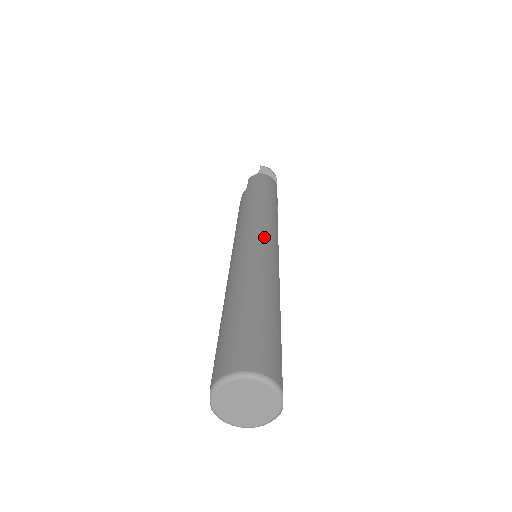
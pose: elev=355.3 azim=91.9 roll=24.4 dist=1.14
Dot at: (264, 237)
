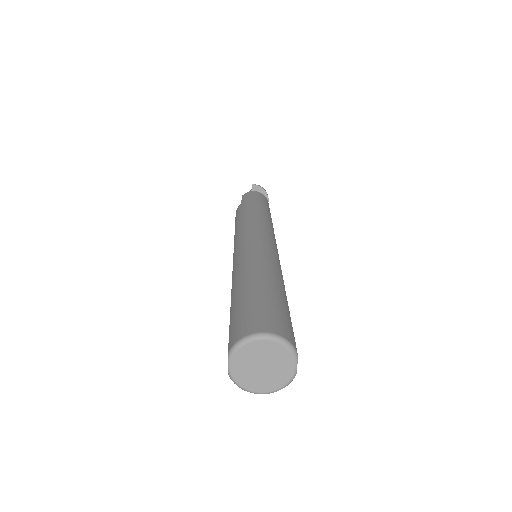
Dot at: (264, 237)
